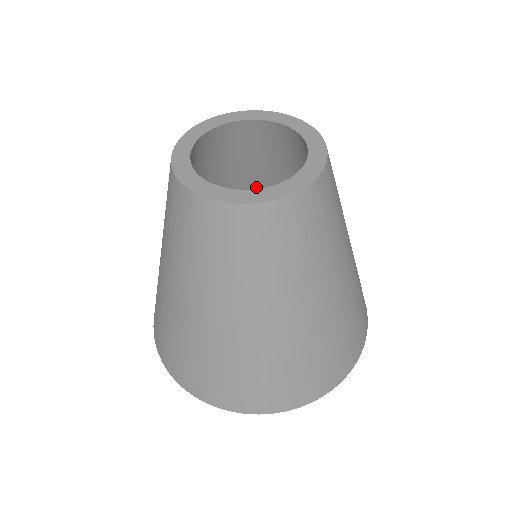
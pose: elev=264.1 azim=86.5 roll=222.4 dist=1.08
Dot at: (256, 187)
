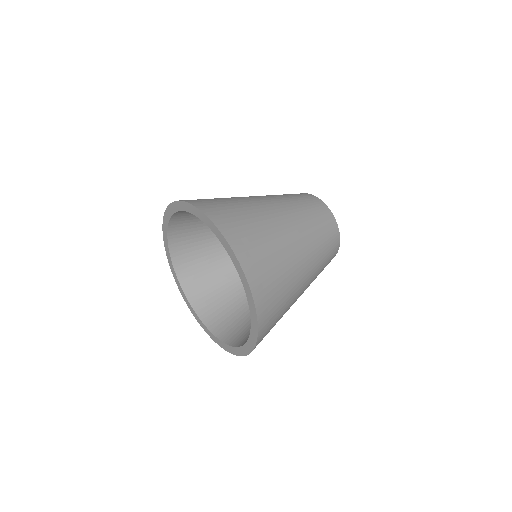
Dot at: occluded
